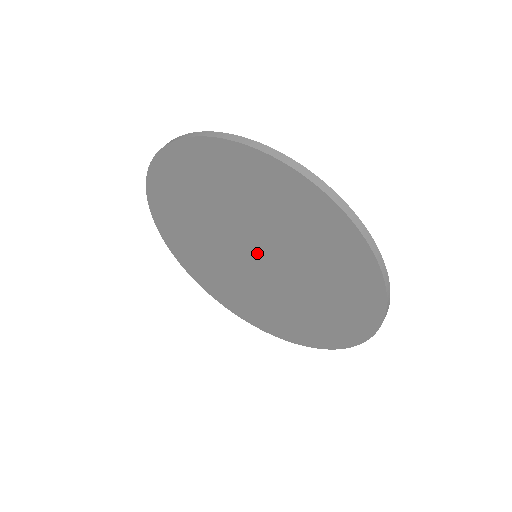
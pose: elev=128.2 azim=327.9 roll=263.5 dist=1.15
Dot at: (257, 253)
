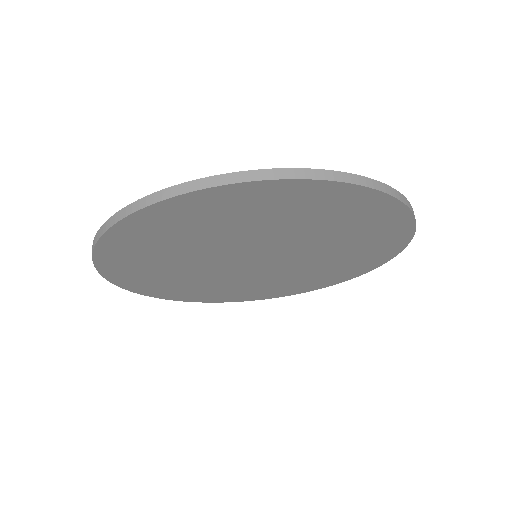
Dot at: (268, 256)
